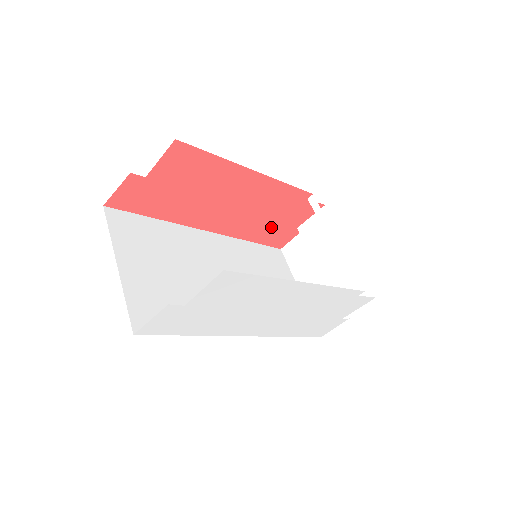
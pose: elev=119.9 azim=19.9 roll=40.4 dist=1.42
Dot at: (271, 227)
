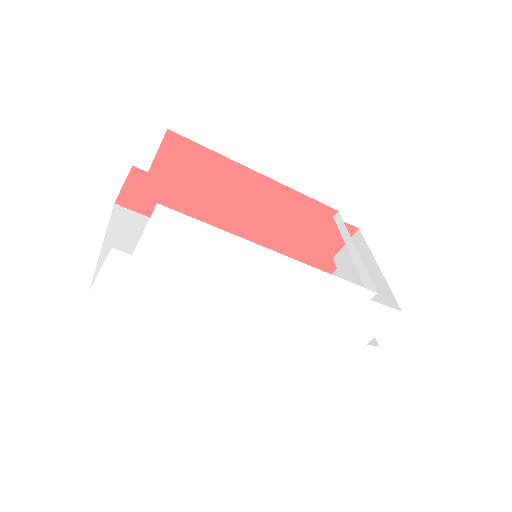
Dot at: (300, 253)
